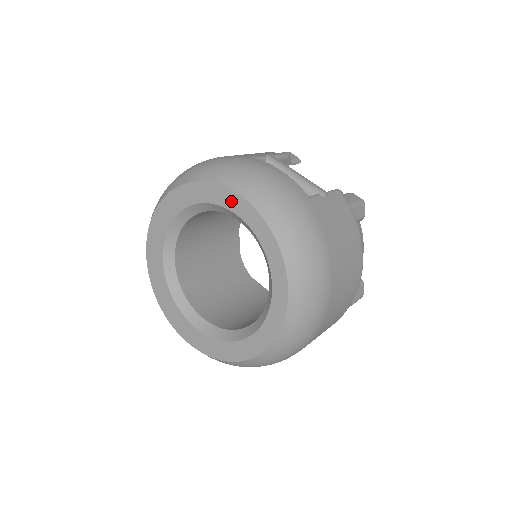
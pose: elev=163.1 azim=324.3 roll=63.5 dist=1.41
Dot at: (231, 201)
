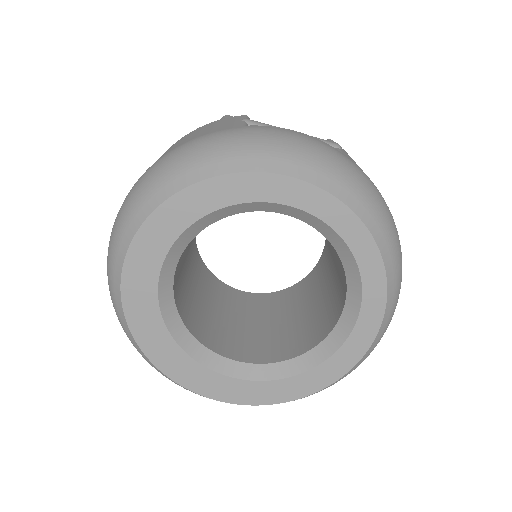
Dot at: (275, 189)
